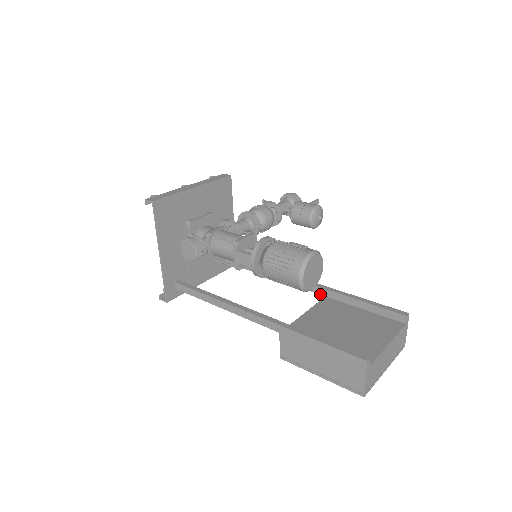
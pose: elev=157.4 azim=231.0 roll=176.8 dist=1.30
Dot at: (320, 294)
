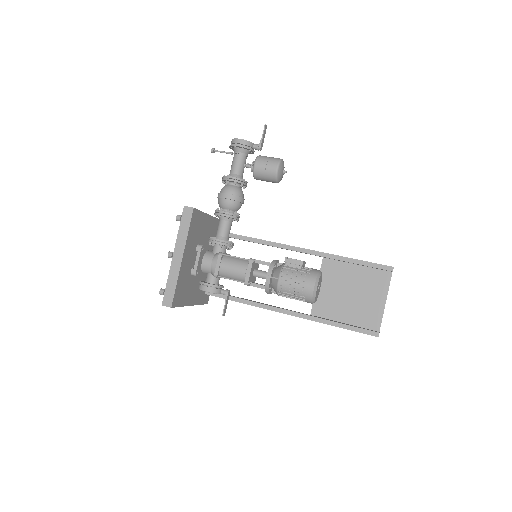
Dot at: occluded
